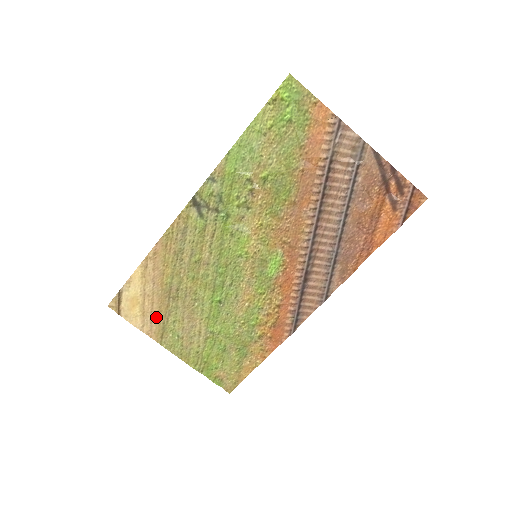
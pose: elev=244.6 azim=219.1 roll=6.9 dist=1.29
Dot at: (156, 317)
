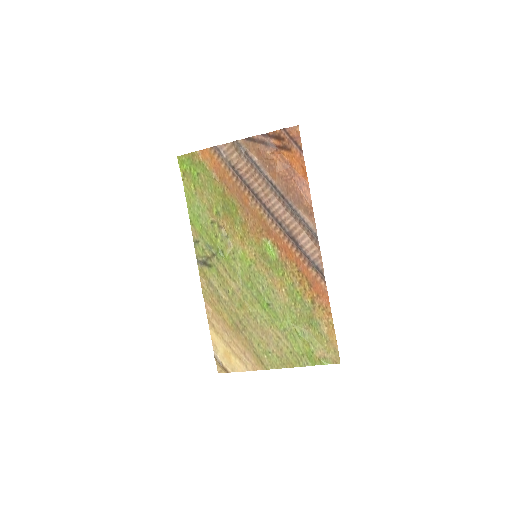
Dot at: (247, 353)
